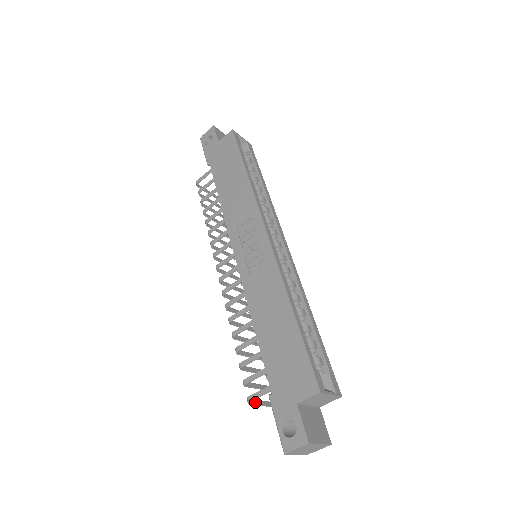
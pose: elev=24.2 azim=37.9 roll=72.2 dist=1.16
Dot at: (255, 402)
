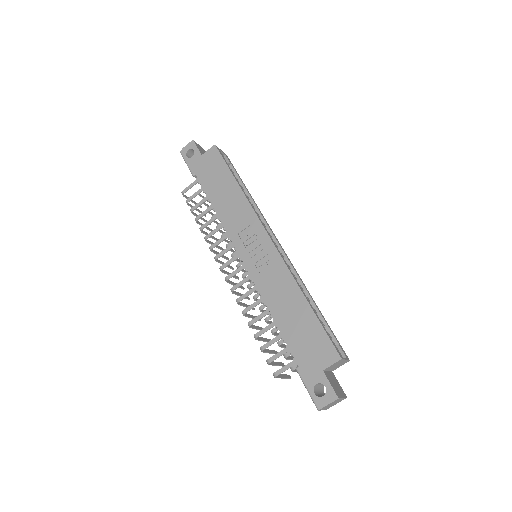
Dot at: (278, 376)
